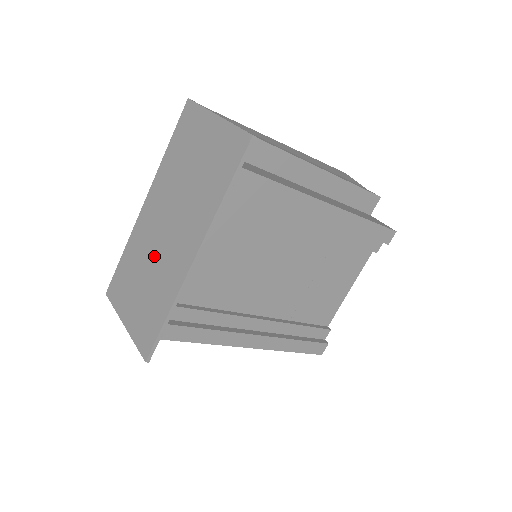
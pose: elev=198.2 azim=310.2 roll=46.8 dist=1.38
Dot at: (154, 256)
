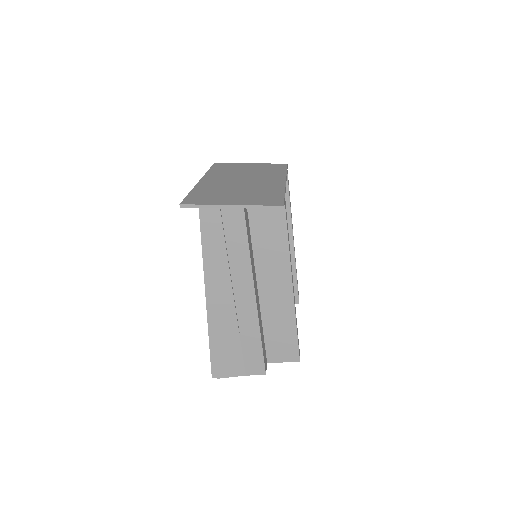
Dot at: (240, 186)
